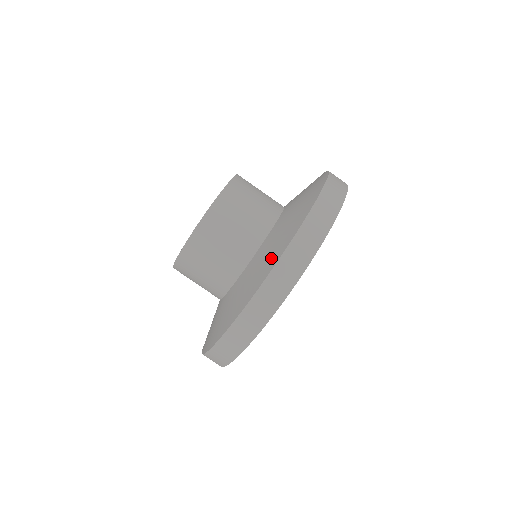
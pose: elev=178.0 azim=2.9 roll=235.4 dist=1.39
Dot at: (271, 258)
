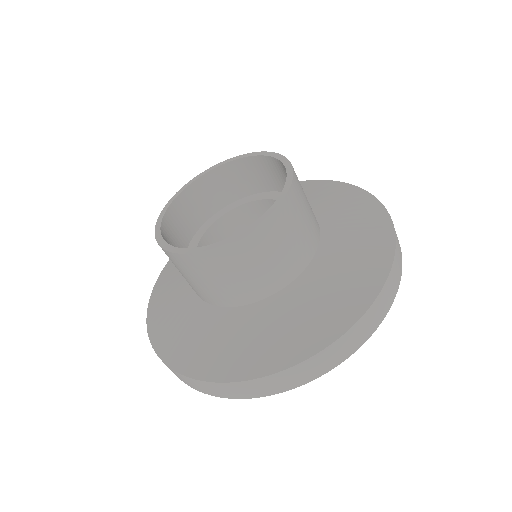
Dot at: (332, 315)
